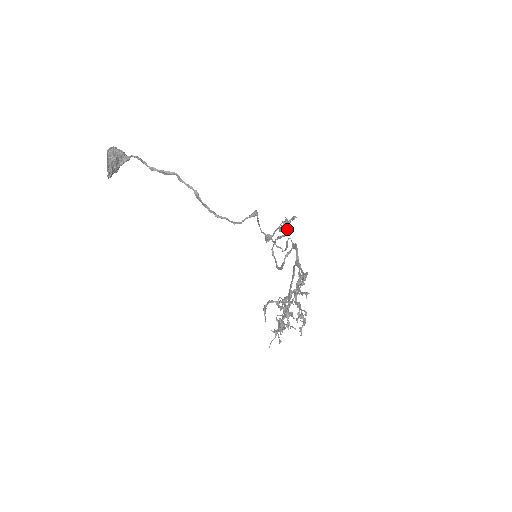
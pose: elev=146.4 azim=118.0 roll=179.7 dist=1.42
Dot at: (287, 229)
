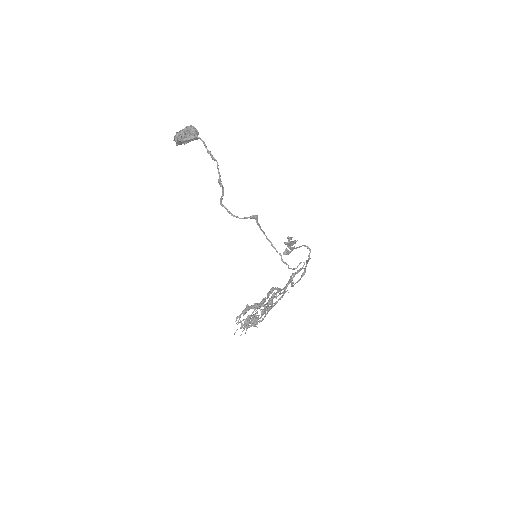
Dot at: (309, 254)
